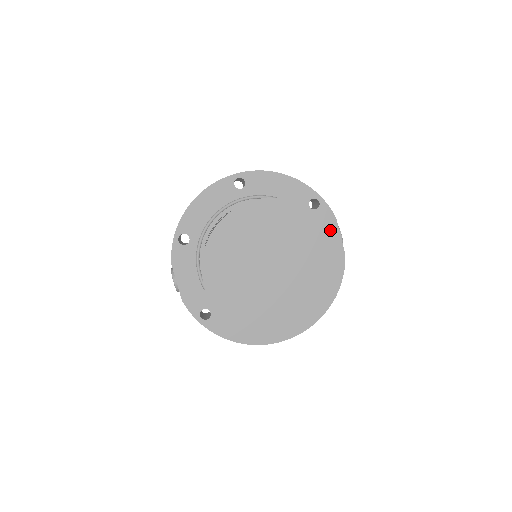
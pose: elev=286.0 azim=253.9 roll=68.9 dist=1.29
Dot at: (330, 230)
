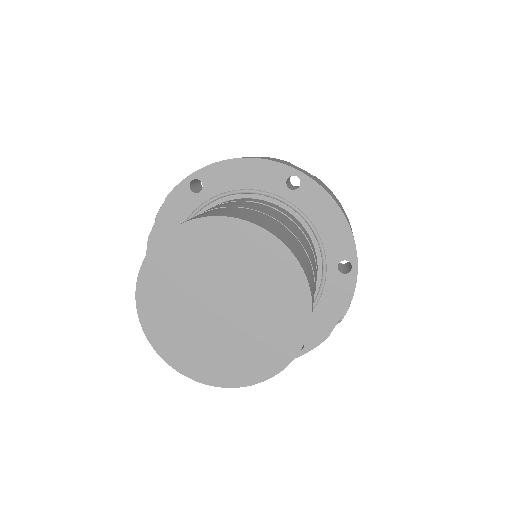
Dot at: (310, 324)
